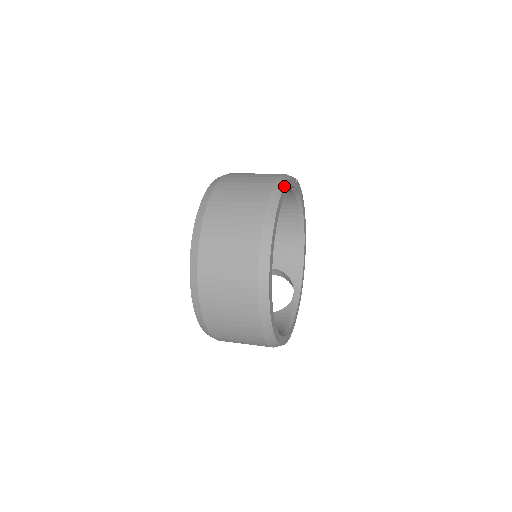
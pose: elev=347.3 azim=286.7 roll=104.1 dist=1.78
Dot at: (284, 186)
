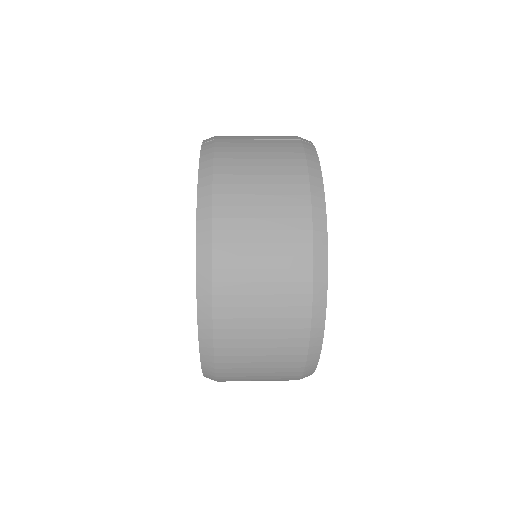
Dot at: (324, 197)
